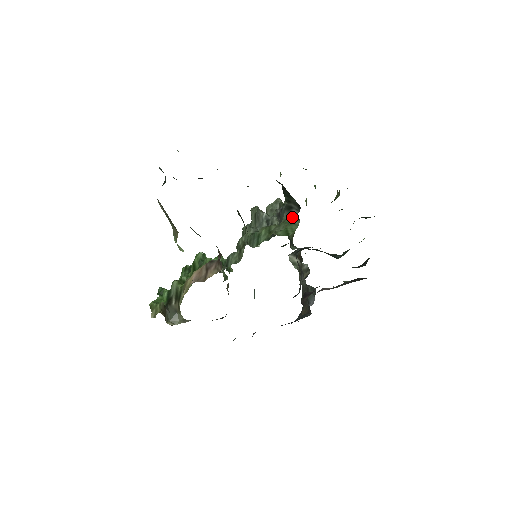
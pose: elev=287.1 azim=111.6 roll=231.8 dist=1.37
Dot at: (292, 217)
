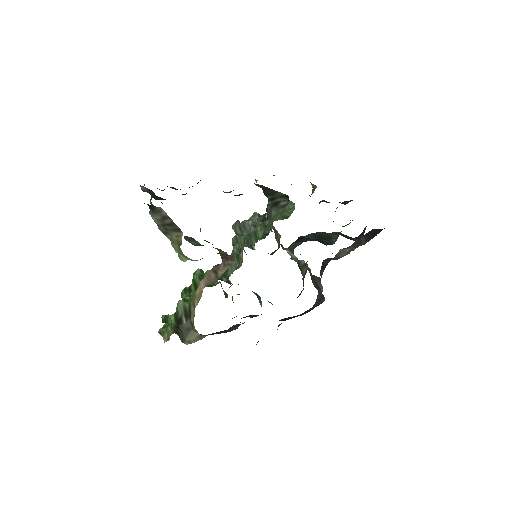
Dot at: (282, 208)
